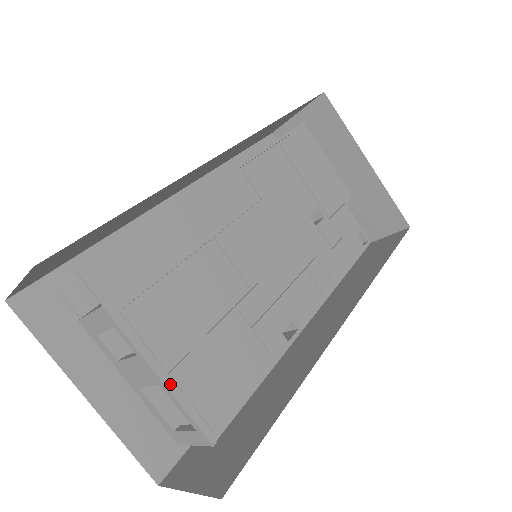
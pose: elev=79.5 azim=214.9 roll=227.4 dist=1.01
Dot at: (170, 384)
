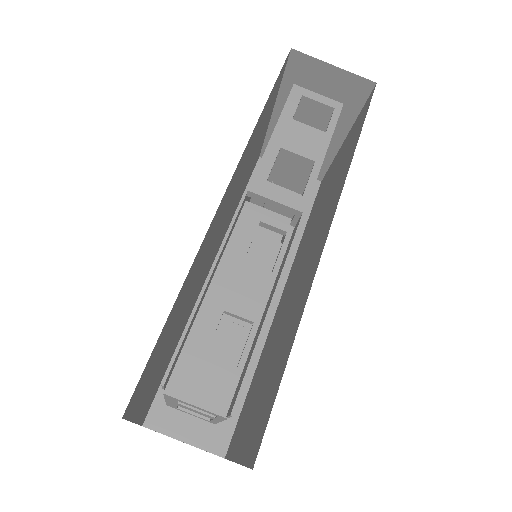
Dot at: occluded
